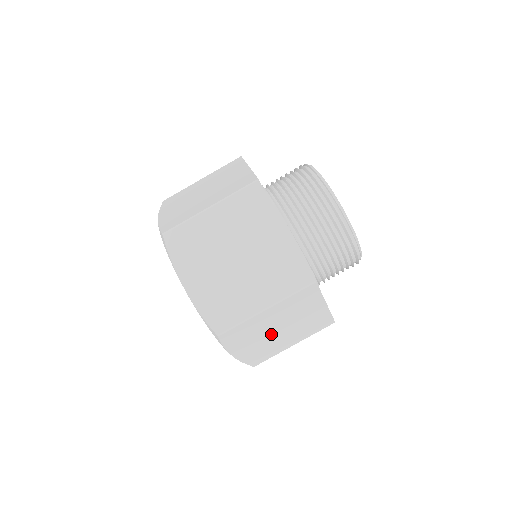
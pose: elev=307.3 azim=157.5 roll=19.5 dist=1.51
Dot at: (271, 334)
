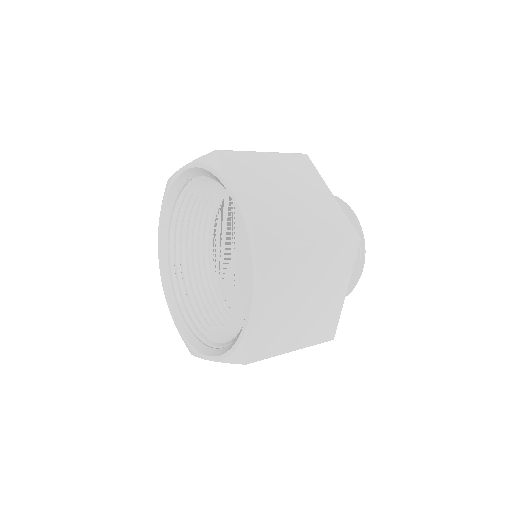
Dot at: (294, 301)
